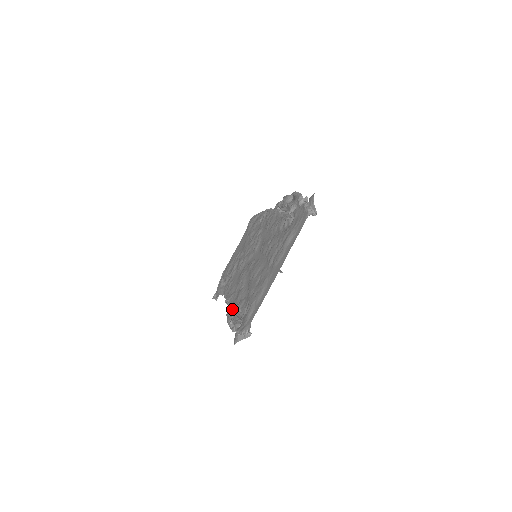
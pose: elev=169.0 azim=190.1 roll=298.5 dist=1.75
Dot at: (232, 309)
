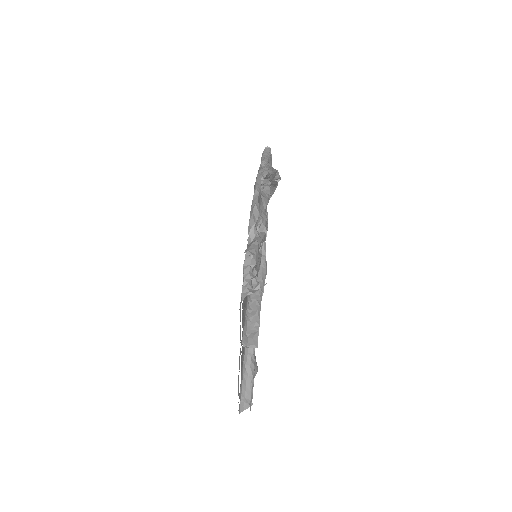
Dot at: occluded
